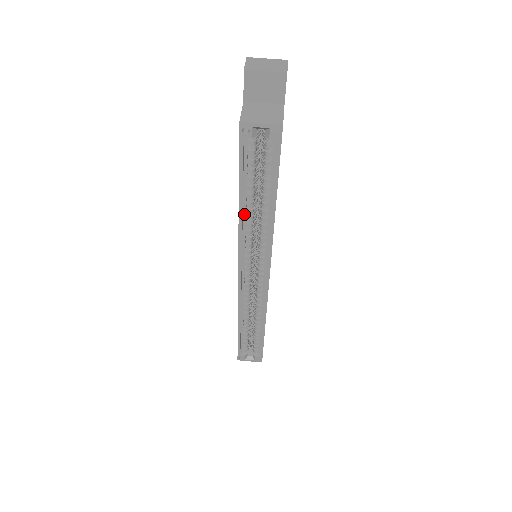
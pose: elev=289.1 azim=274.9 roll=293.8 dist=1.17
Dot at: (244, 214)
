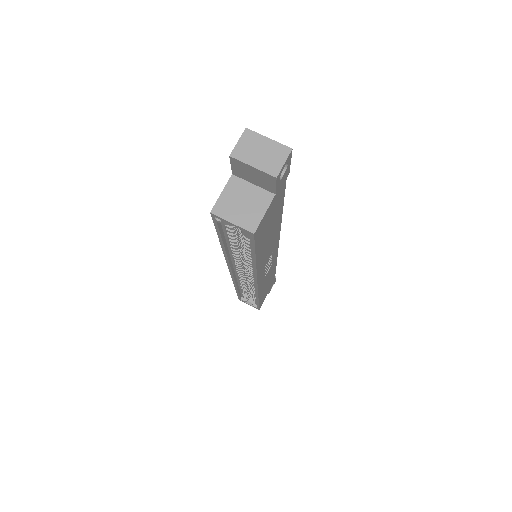
Dot at: (230, 250)
